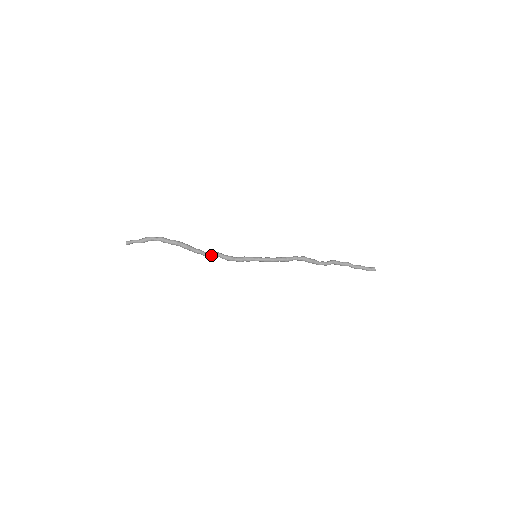
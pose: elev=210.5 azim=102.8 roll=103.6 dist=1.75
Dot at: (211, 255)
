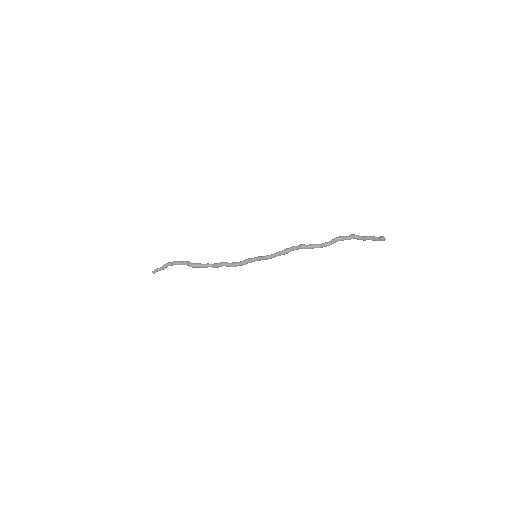
Dot at: (217, 267)
